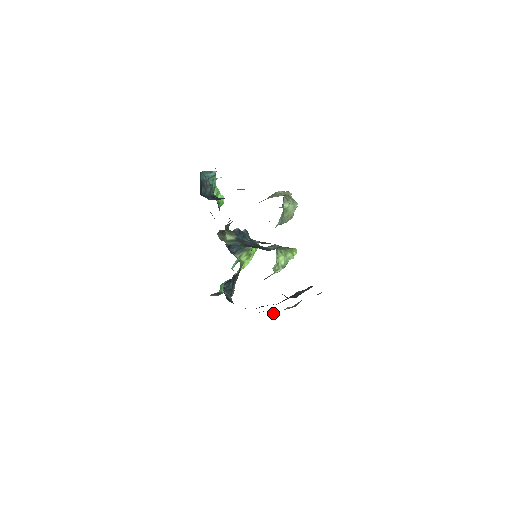
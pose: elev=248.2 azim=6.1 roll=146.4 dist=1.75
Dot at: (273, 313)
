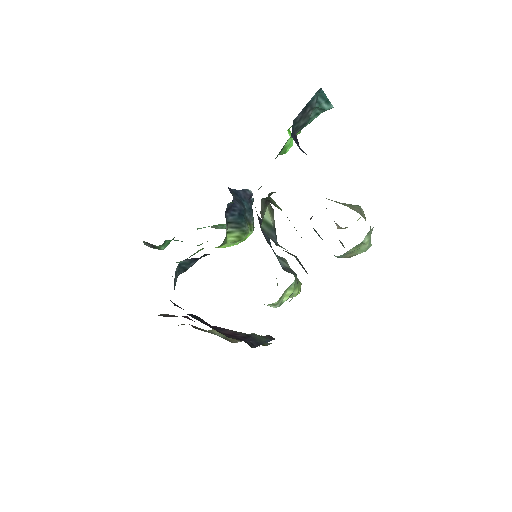
Dot at: occluded
